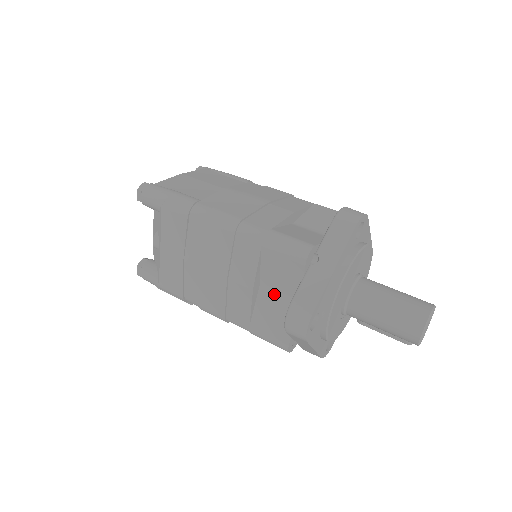
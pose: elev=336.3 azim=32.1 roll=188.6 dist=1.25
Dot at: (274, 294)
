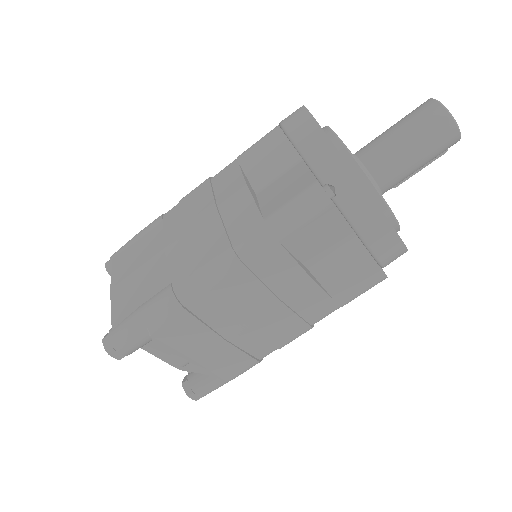
Dot at: (327, 258)
